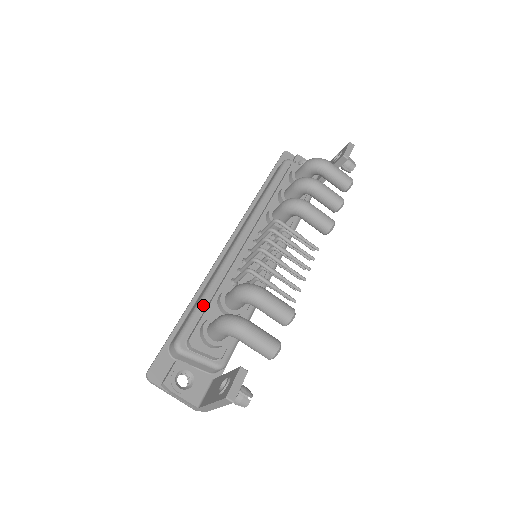
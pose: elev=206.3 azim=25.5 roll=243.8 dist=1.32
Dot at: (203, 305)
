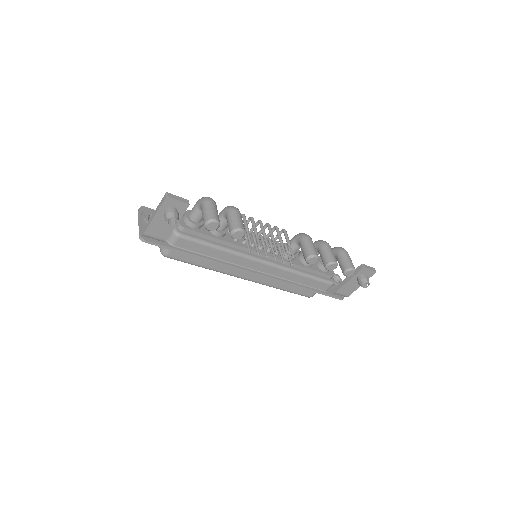
Dot at: occluded
